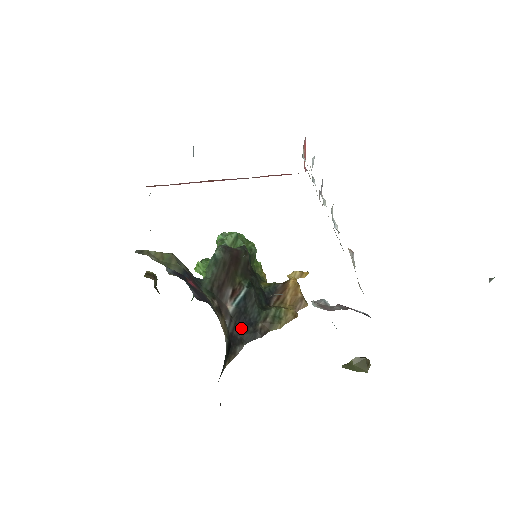
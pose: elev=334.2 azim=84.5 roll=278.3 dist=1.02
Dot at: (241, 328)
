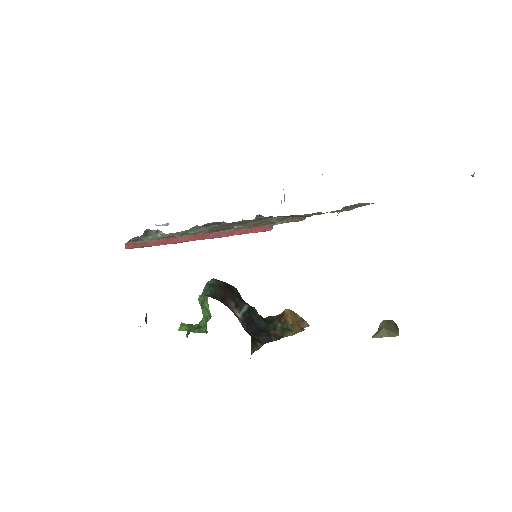
Dot at: (254, 333)
